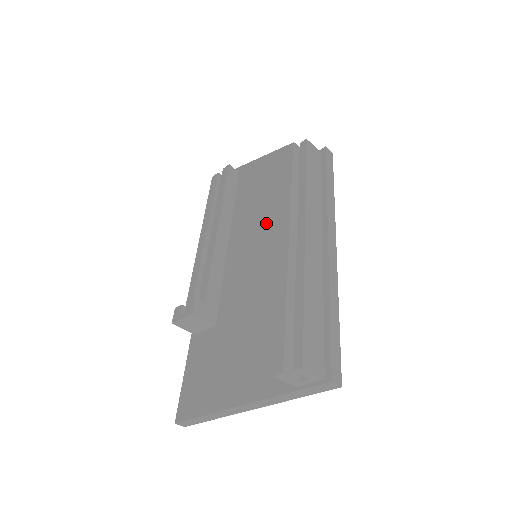
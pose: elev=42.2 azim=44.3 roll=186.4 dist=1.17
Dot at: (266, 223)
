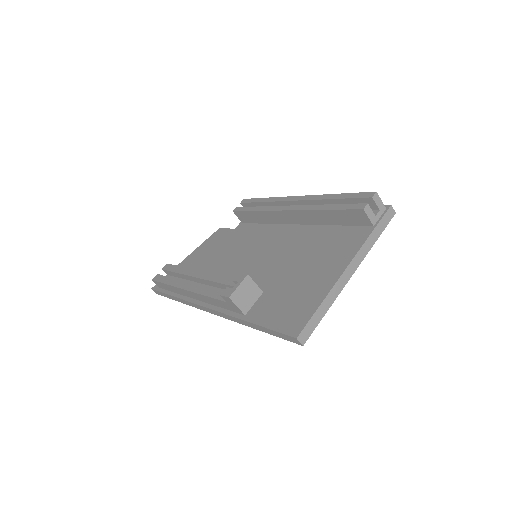
Dot at: (244, 247)
